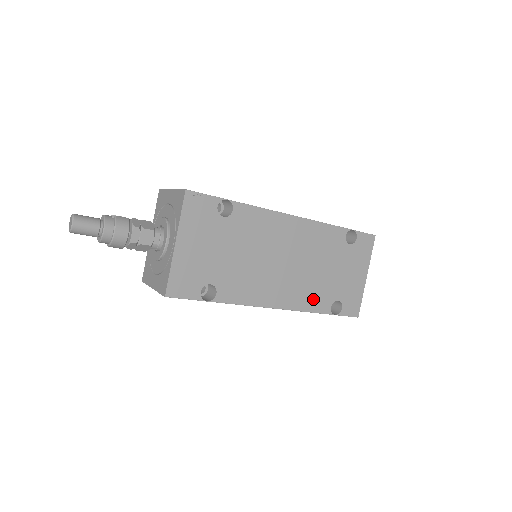
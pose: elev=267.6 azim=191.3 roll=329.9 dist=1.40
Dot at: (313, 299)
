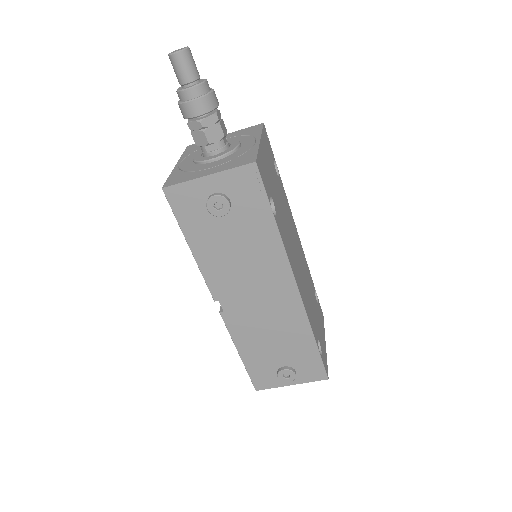
Dot at: (310, 317)
